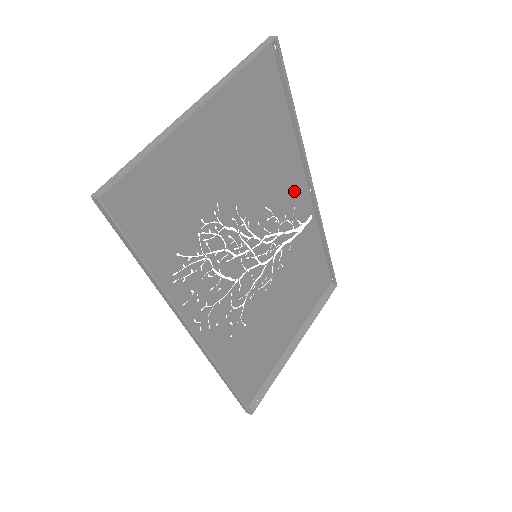
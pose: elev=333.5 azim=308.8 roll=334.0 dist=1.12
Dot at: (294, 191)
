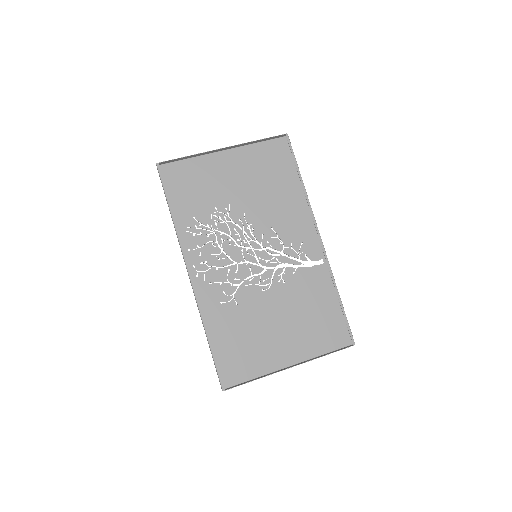
Dot at: (302, 231)
